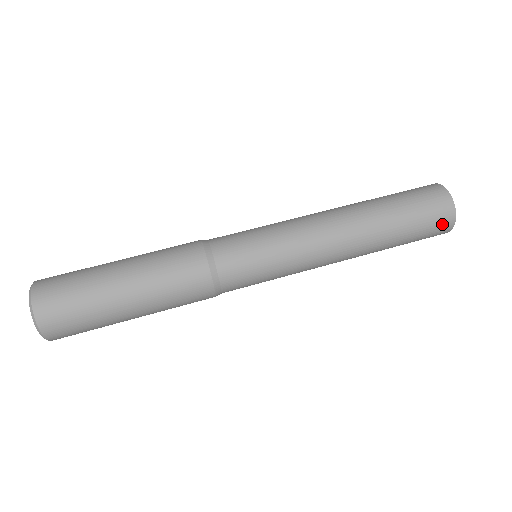
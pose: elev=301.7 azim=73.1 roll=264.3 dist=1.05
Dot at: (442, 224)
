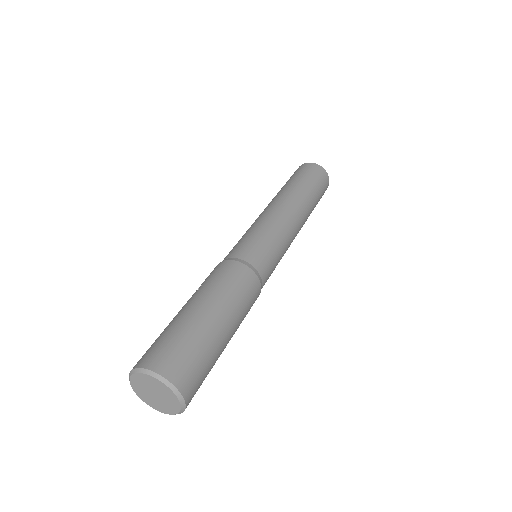
Dot at: occluded
